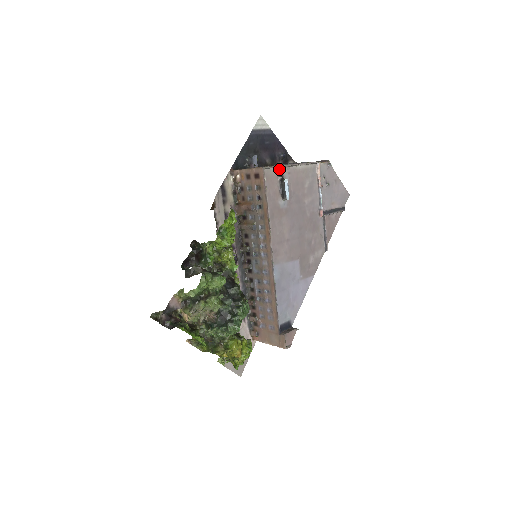
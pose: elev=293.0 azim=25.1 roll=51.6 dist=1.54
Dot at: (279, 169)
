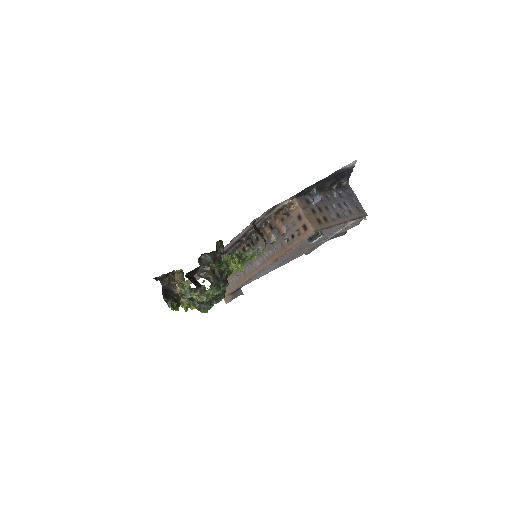
Dot at: occluded
